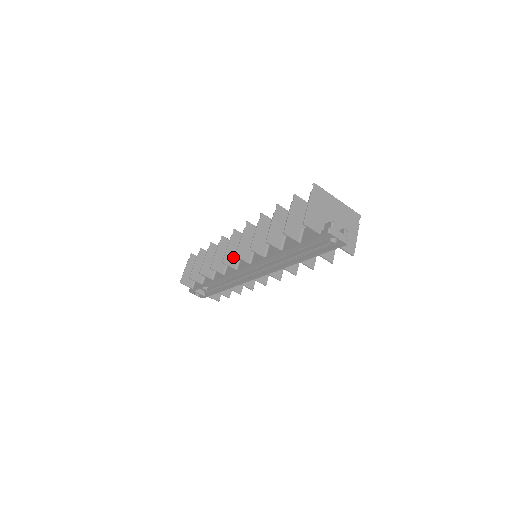
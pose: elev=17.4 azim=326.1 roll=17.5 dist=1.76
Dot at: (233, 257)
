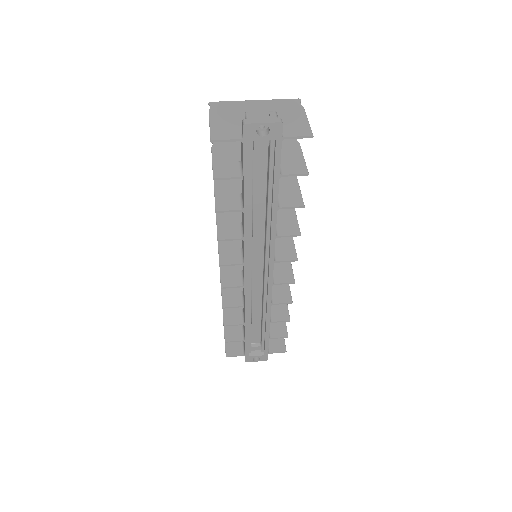
Dot at: (232, 275)
